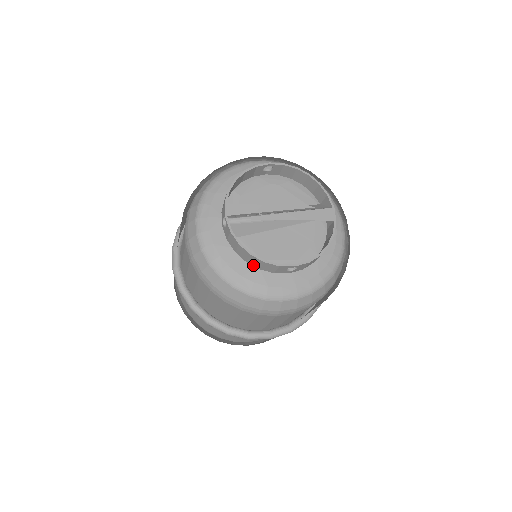
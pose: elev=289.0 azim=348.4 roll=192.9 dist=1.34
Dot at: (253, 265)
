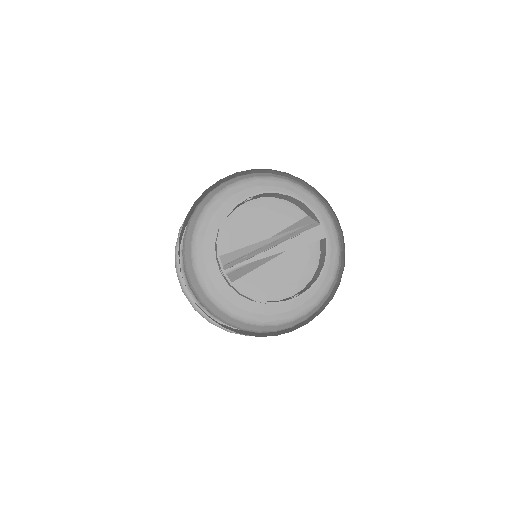
Dot at: (259, 302)
